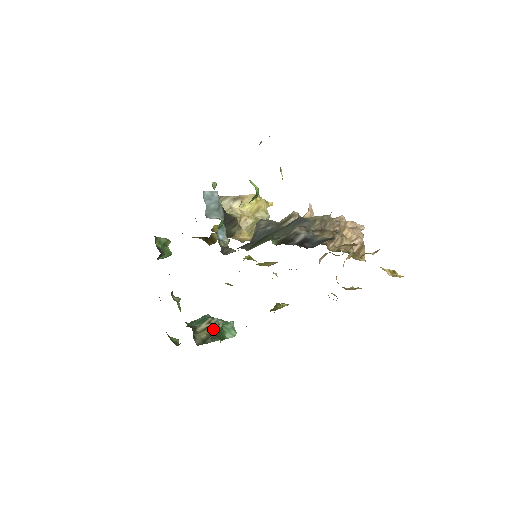
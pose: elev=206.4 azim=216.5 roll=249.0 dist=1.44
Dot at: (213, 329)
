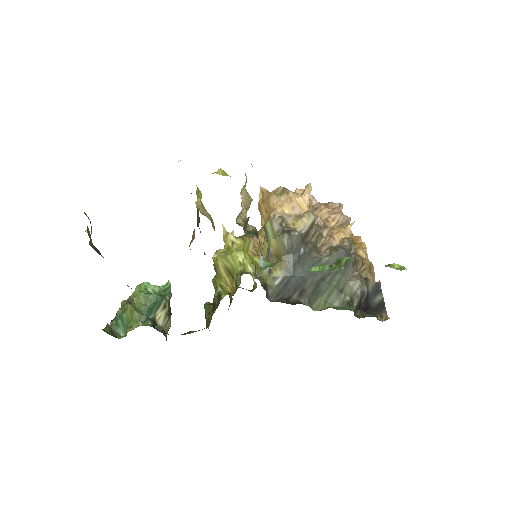
Dot at: (169, 311)
